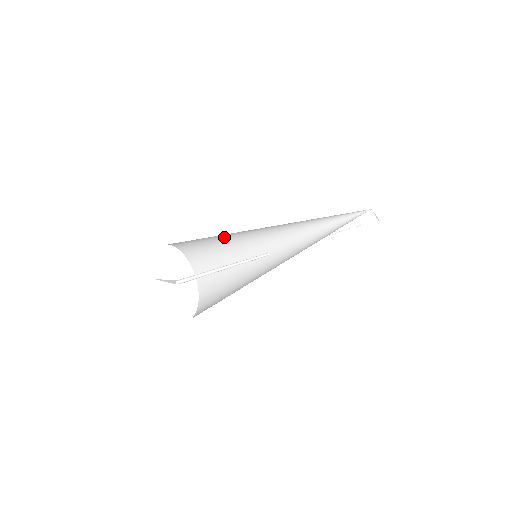
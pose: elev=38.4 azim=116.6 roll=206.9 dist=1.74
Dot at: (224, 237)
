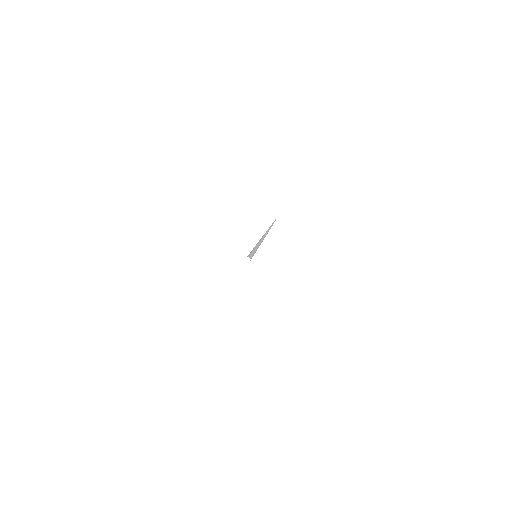
Dot at: occluded
